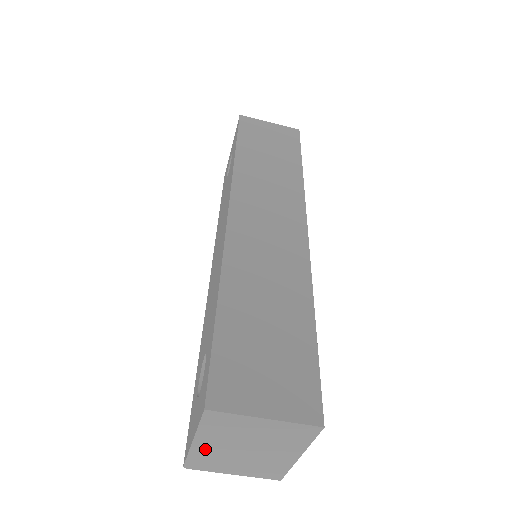
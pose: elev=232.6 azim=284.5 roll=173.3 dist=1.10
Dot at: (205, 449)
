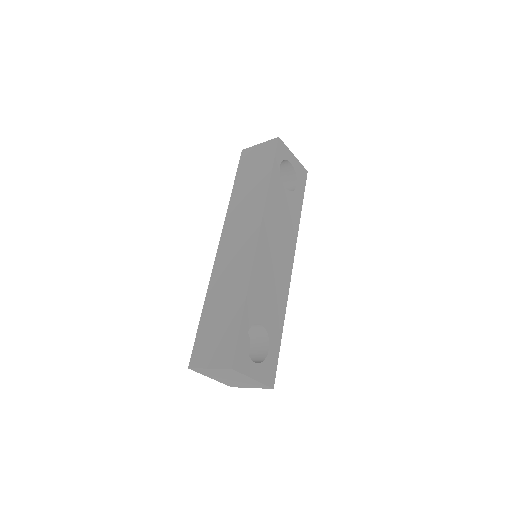
Dot at: (220, 380)
